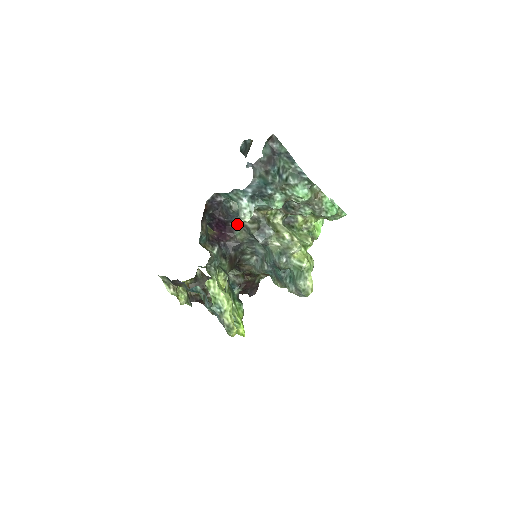
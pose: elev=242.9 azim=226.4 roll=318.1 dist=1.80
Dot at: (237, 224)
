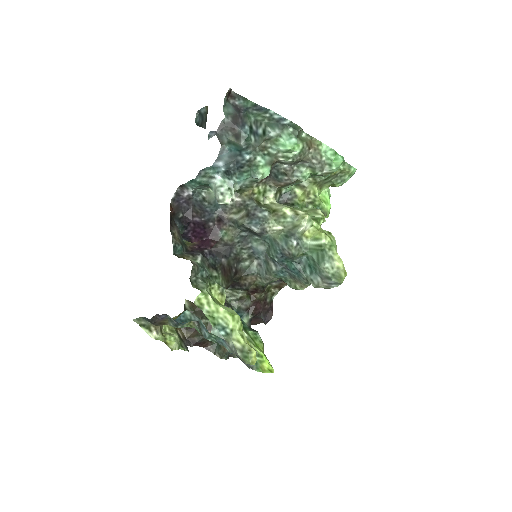
Dot at: (219, 221)
